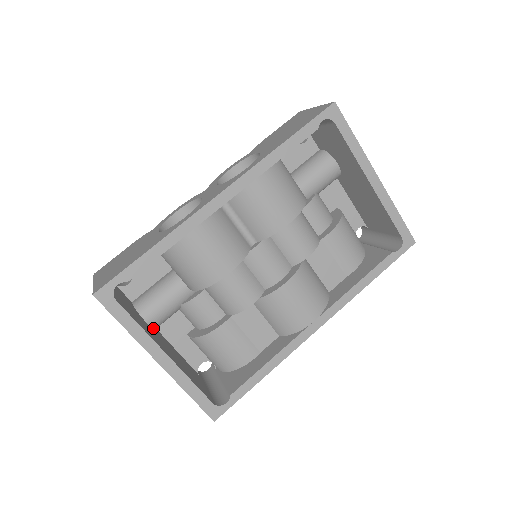
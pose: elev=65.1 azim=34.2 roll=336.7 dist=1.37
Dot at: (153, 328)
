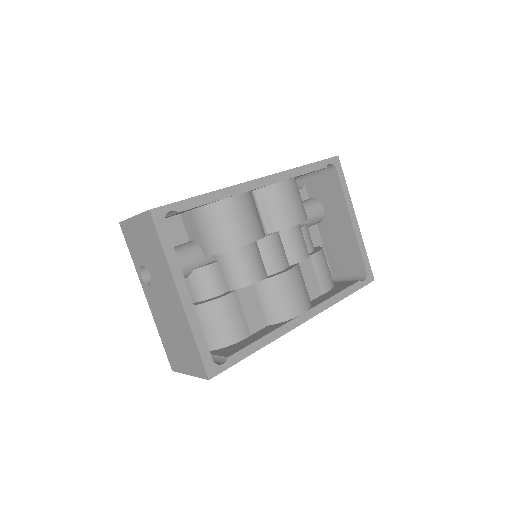
Dot at: occluded
